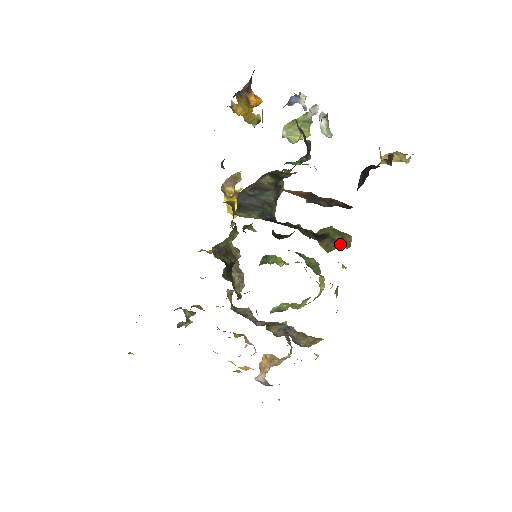
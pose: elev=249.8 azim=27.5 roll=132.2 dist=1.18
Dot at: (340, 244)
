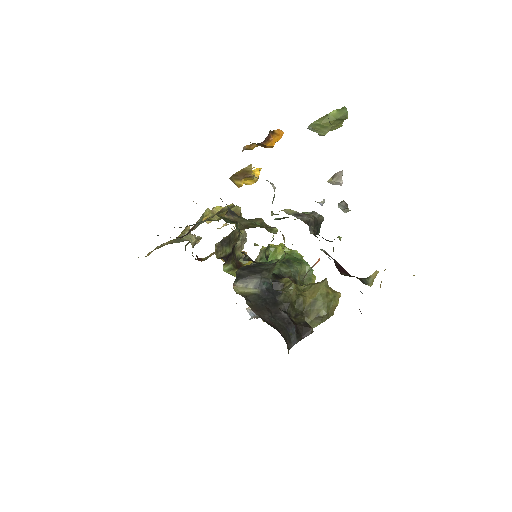
Dot at: (323, 319)
